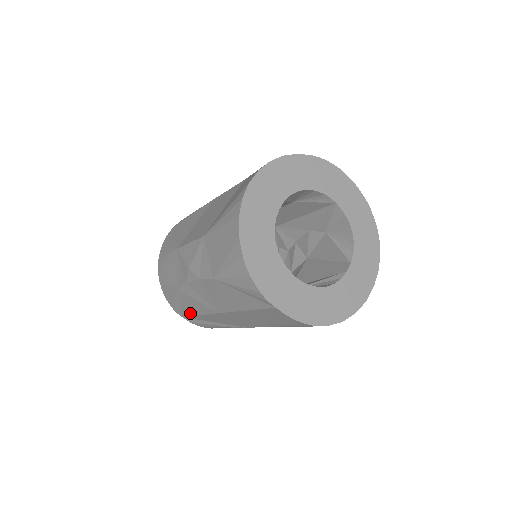
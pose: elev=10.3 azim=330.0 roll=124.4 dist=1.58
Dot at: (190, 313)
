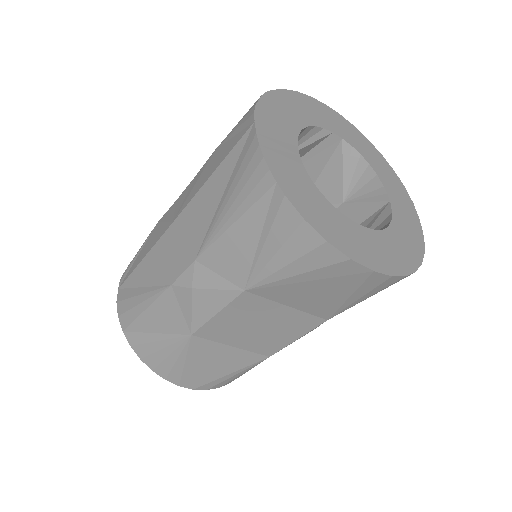
Dot at: (135, 266)
